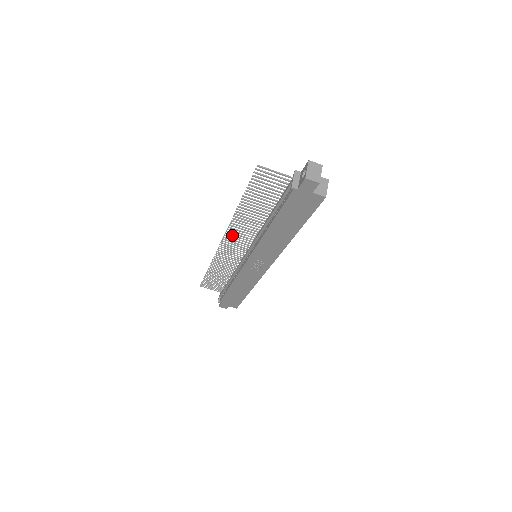
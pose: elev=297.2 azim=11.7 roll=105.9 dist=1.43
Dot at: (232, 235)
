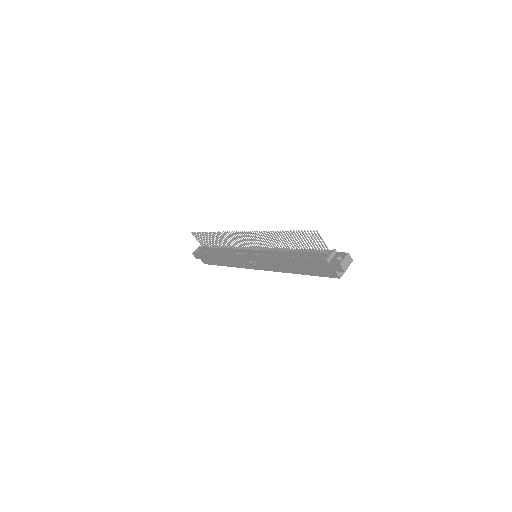
Dot at: (254, 236)
